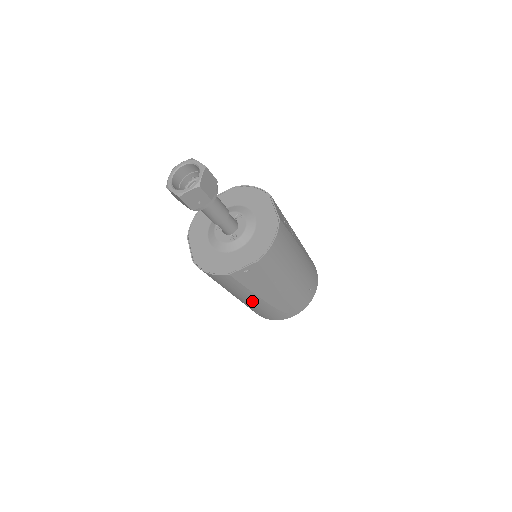
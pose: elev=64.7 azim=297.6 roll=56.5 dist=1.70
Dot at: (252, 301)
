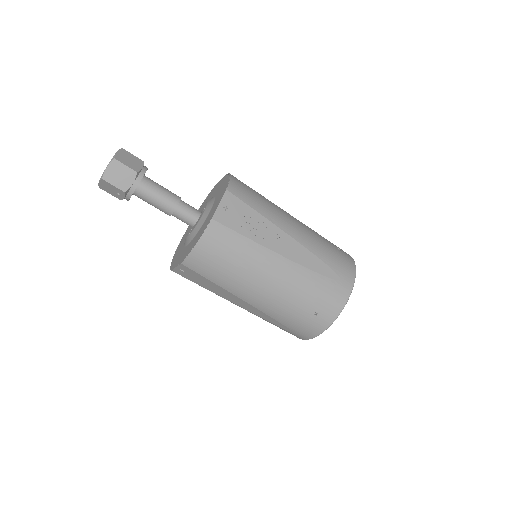
Dot at: occluded
